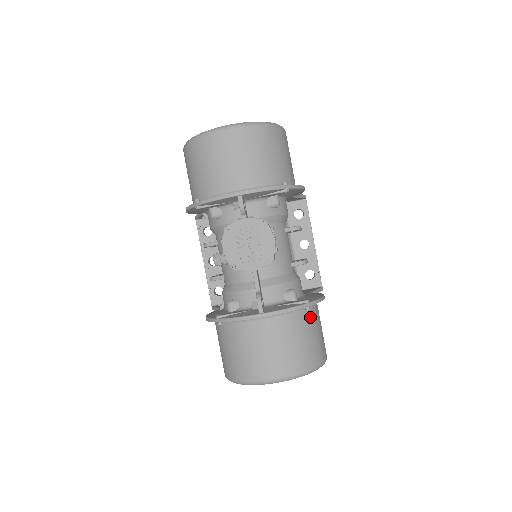
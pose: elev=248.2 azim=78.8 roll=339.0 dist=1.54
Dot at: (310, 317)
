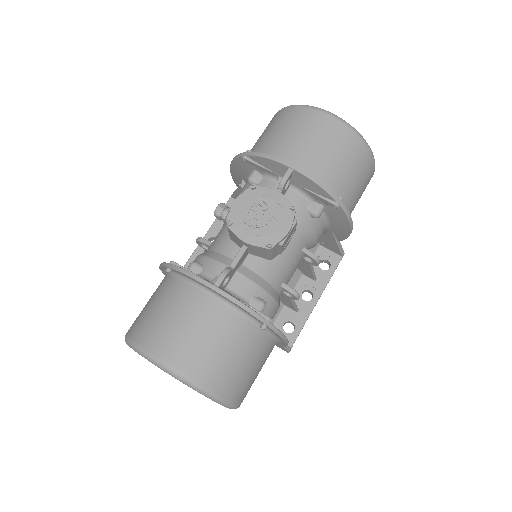
Dot at: (258, 342)
